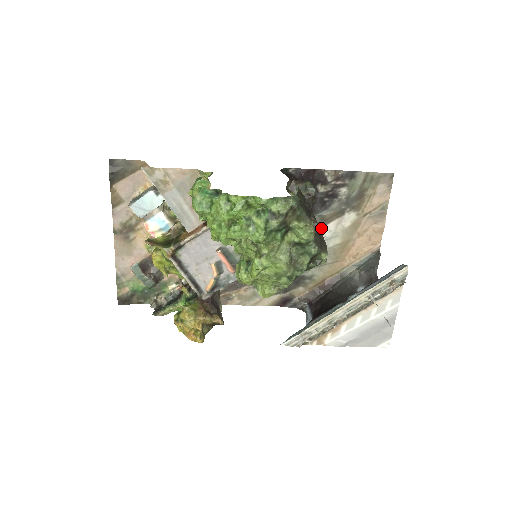
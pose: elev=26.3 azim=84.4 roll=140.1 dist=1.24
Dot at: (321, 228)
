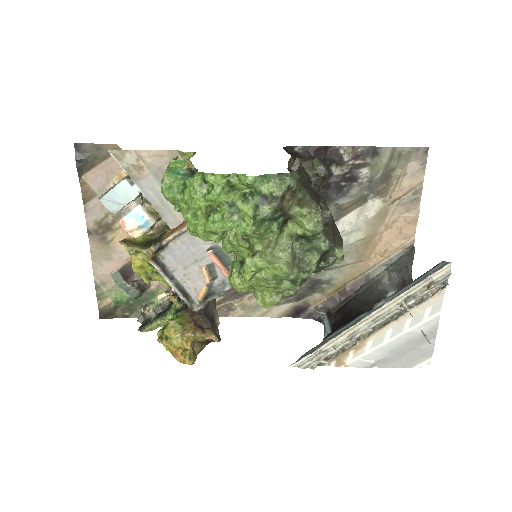
Dot at: (338, 220)
